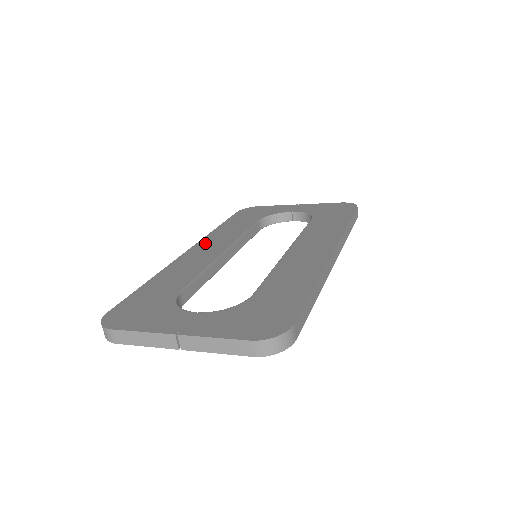
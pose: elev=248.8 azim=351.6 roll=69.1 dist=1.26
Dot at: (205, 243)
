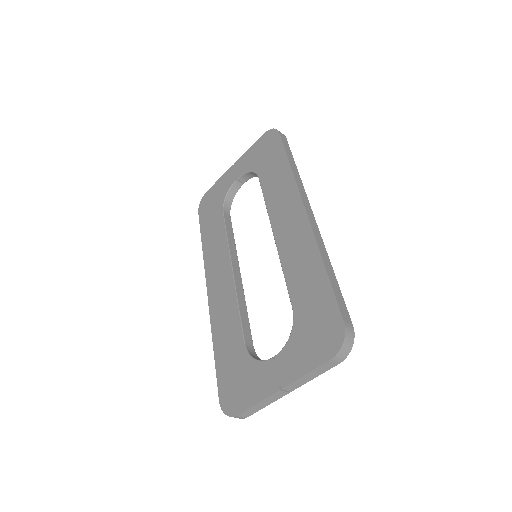
Dot at: (211, 273)
